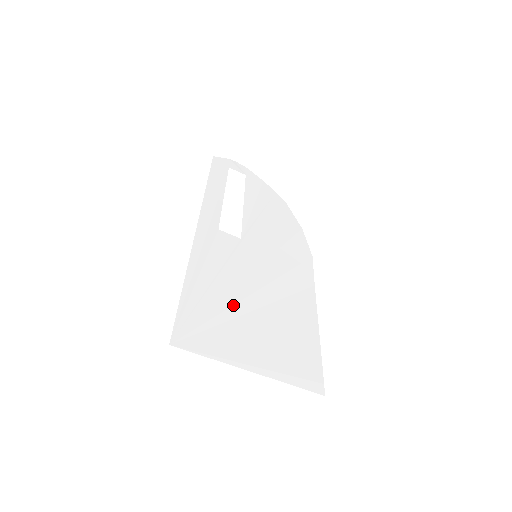
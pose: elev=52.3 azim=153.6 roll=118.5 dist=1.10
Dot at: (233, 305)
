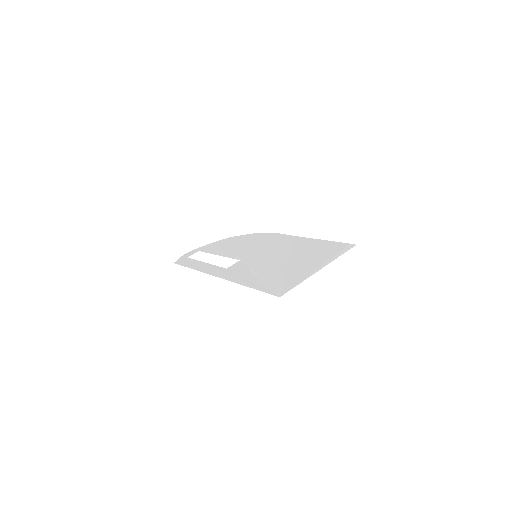
Dot at: (278, 270)
